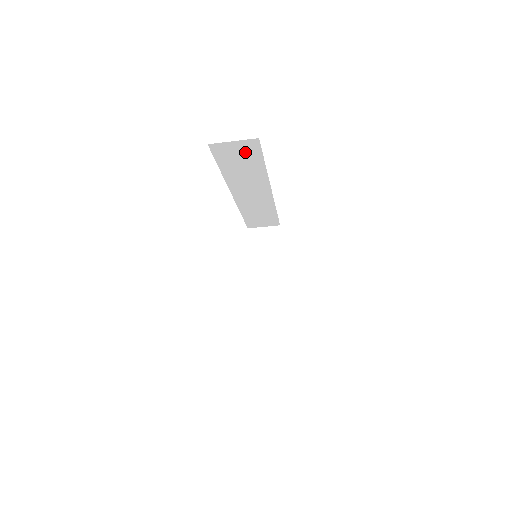
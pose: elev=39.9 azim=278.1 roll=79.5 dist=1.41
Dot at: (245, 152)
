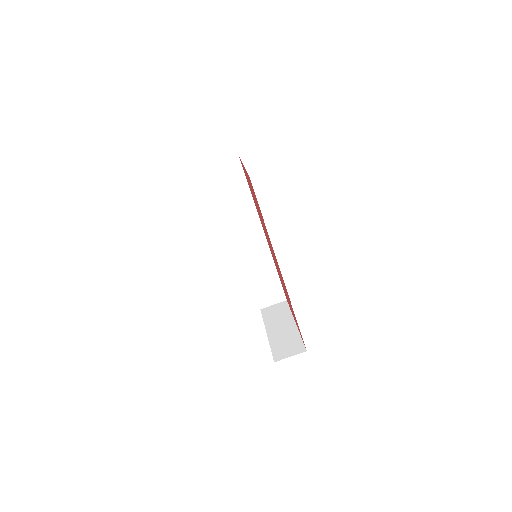
Dot at: (234, 175)
